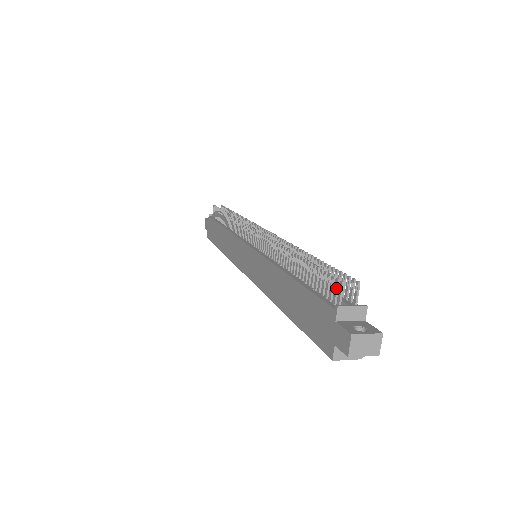
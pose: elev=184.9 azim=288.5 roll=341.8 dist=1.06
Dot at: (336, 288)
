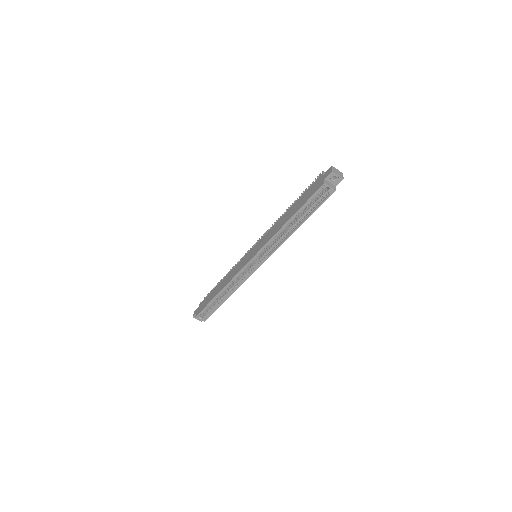
Dot at: occluded
